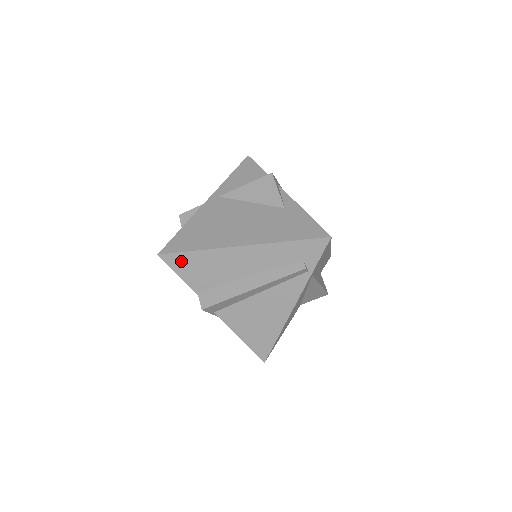
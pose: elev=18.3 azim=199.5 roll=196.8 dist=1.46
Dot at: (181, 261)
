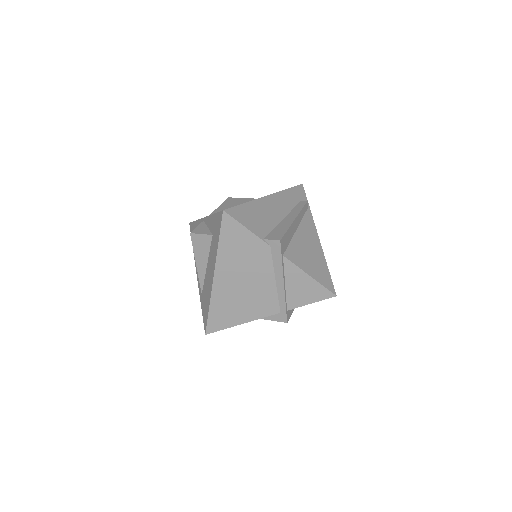
Dot at: (240, 213)
